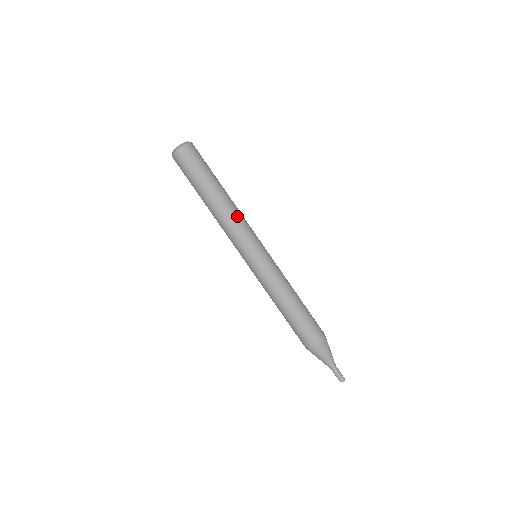
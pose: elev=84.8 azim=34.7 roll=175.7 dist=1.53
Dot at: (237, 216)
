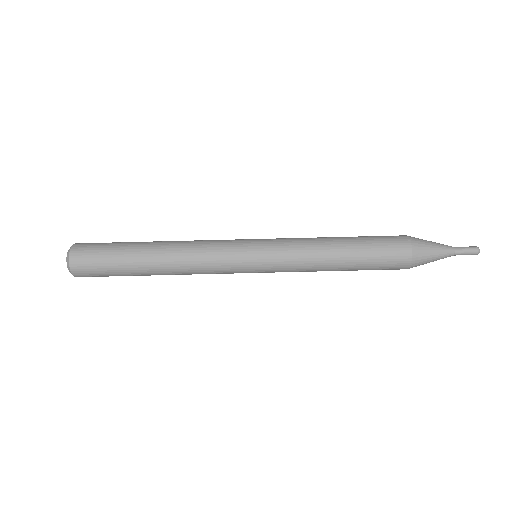
Dot at: (193, 264)
